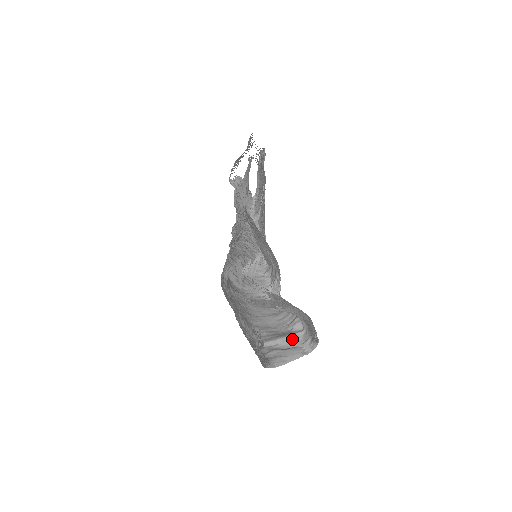
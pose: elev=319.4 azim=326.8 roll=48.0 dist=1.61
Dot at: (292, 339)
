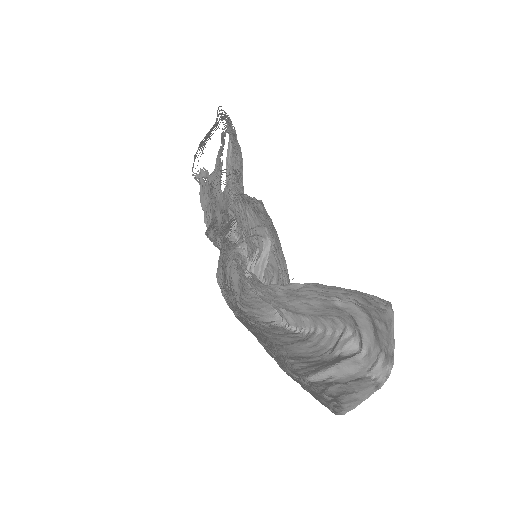
Dot at: (350, 366)
